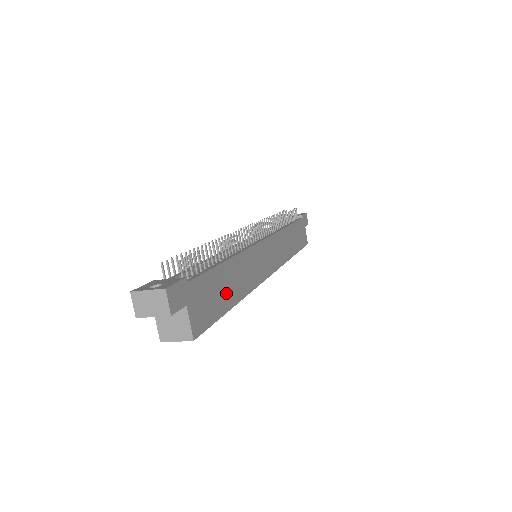
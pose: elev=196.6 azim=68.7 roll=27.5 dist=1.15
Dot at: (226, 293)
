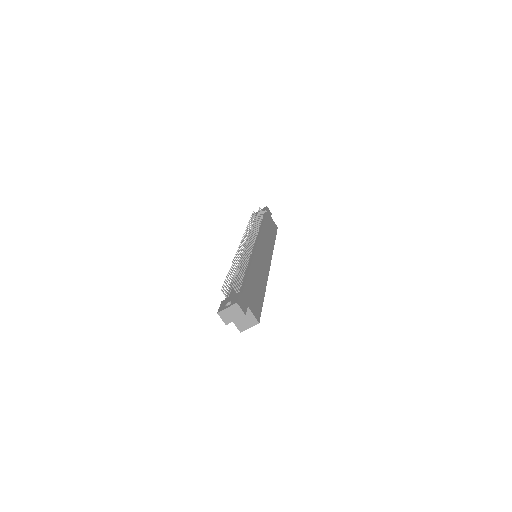
Dot at: (258, 289)
